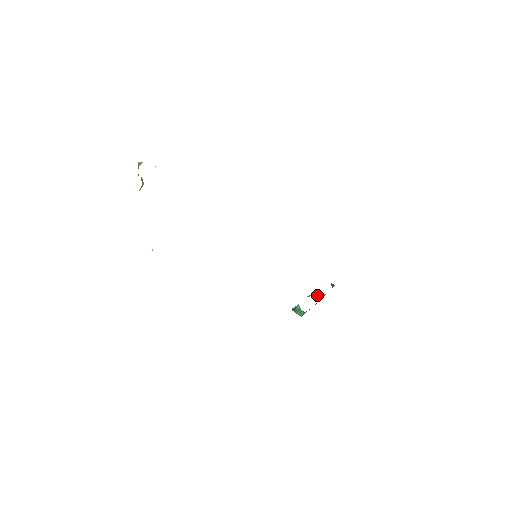
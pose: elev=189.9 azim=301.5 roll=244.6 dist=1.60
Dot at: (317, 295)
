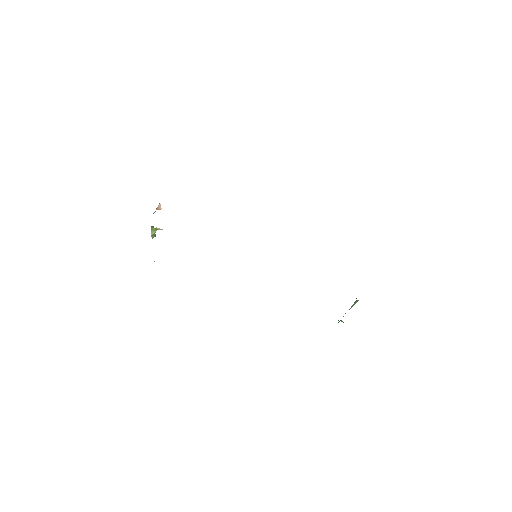
Dot at: (355, 301)
